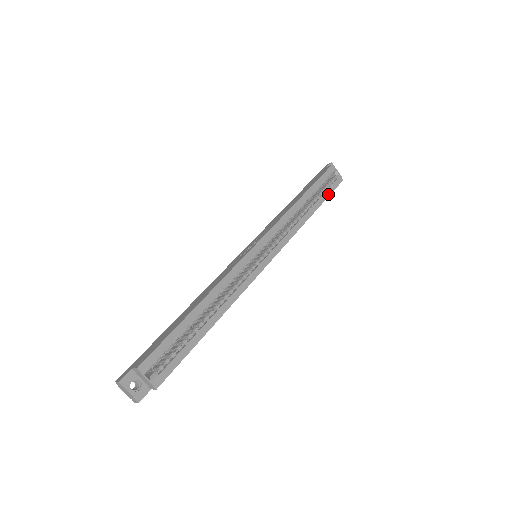
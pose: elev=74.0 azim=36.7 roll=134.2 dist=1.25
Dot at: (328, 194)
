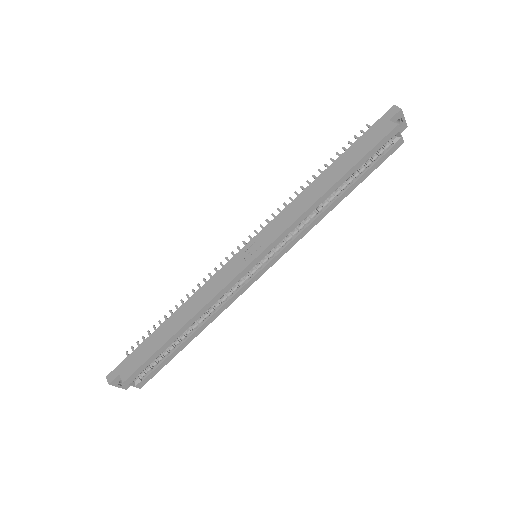
Dot at: (373, 169)
